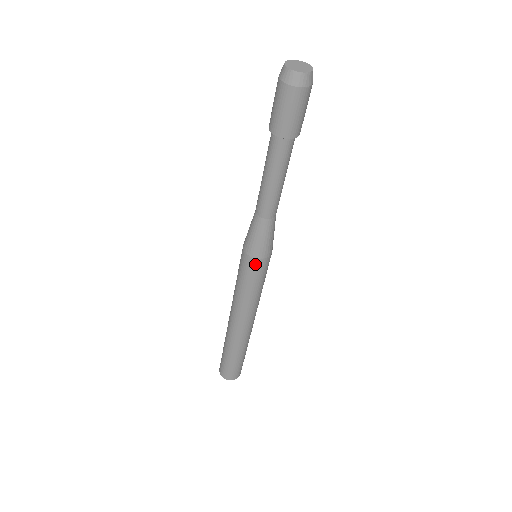
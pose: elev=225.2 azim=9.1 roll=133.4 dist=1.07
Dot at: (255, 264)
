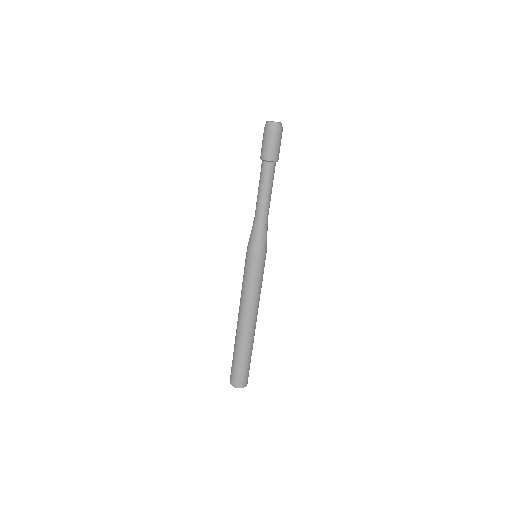
Dot at: (258, 257)
